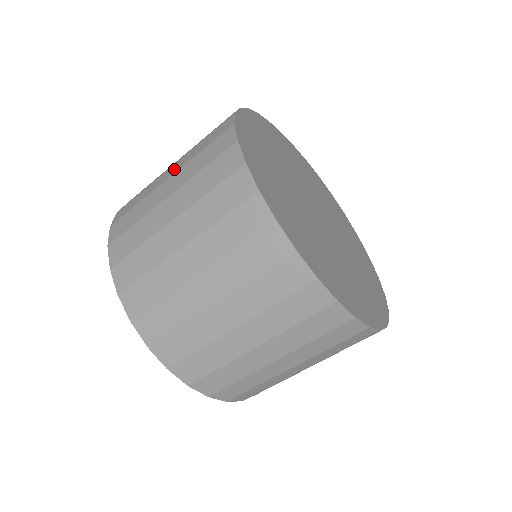
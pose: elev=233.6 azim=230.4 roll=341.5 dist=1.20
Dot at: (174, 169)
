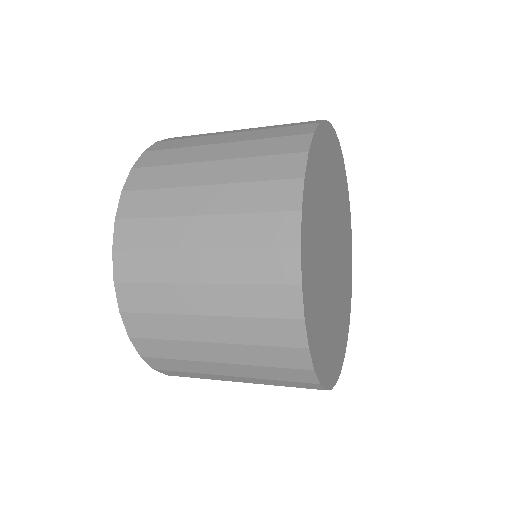
Dot at: (234, 372)
